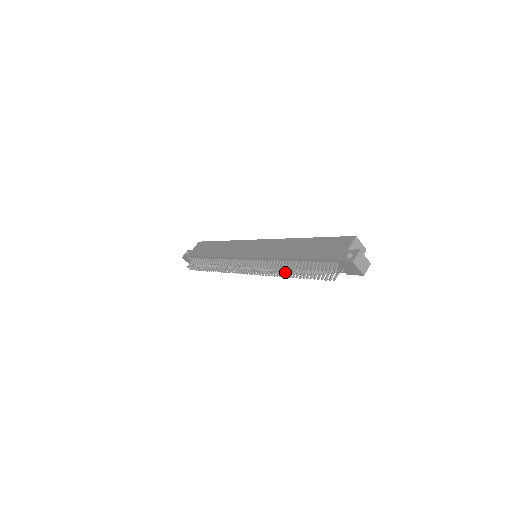
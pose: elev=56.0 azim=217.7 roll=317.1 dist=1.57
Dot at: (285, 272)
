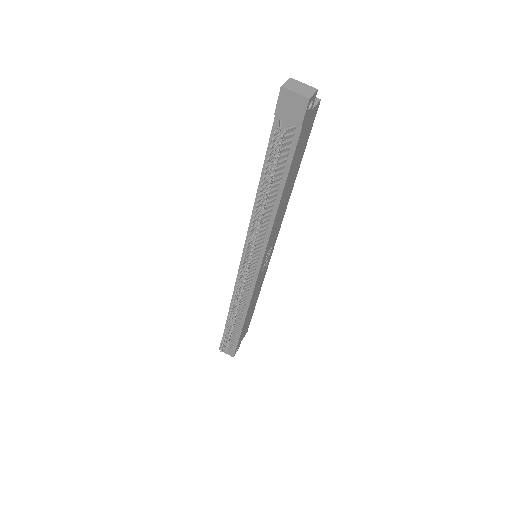
Dot at: (256, 209)
